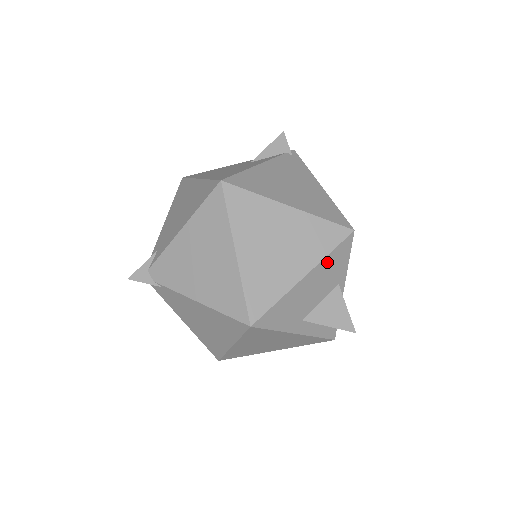
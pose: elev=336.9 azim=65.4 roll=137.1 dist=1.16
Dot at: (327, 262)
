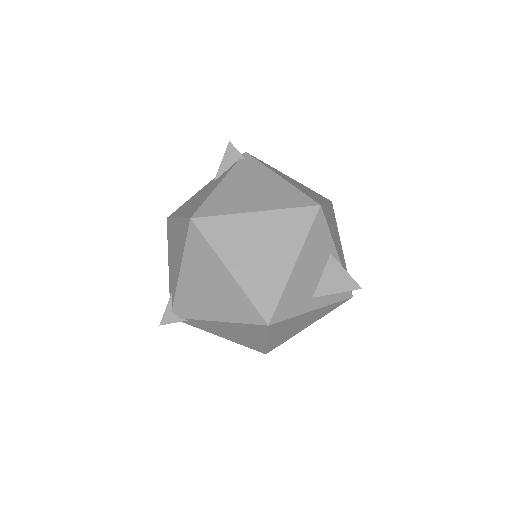
Dot at: (309, 243)
